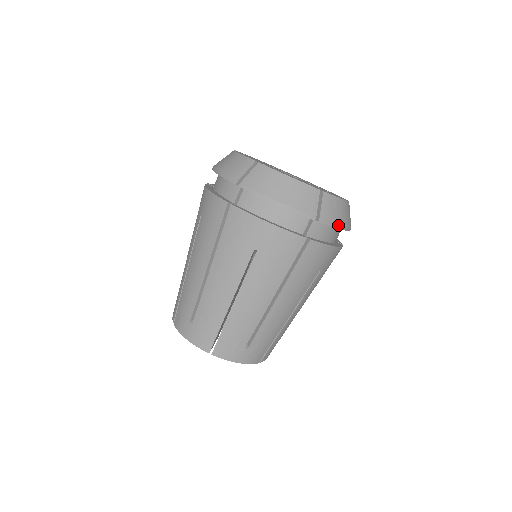
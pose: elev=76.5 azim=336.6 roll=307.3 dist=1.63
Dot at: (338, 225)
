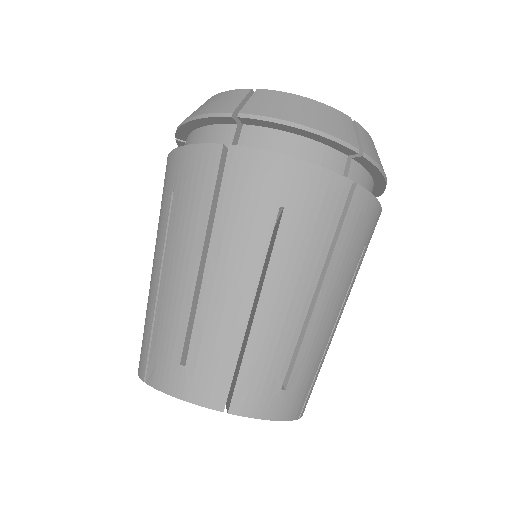
Dot at: (382, 169)
